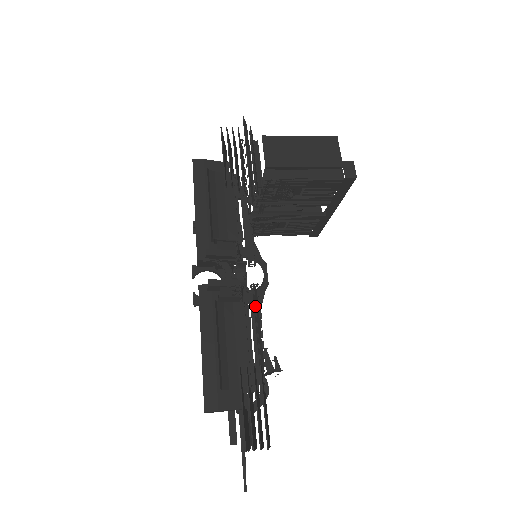
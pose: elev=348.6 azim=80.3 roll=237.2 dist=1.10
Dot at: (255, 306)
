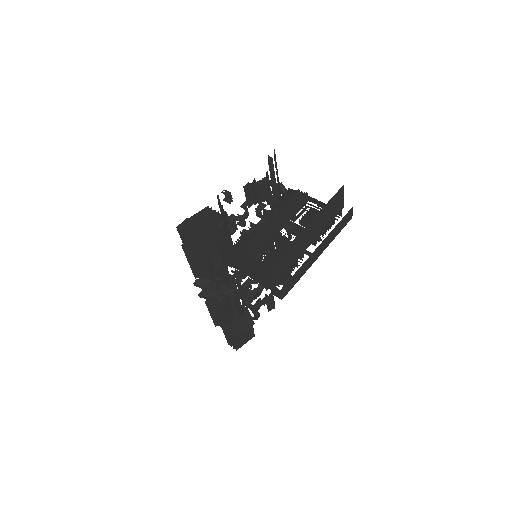
Dot at: (232, 305)
